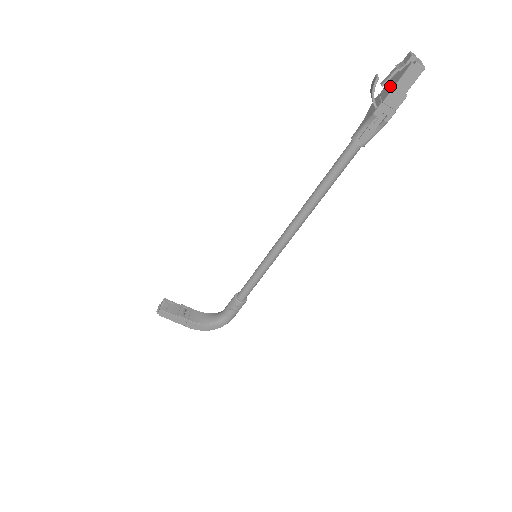
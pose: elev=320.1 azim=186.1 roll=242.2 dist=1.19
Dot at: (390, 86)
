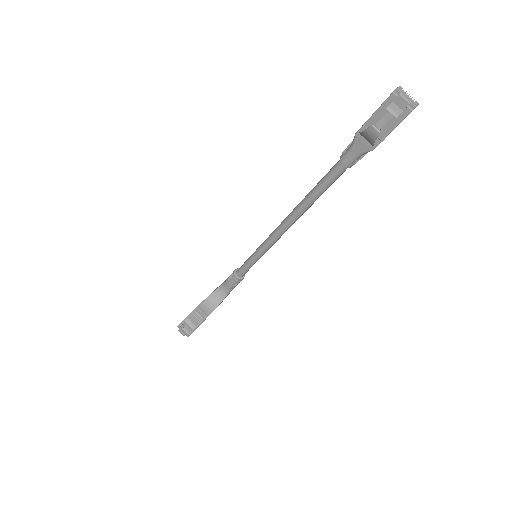
Dot at: (384, 125)
